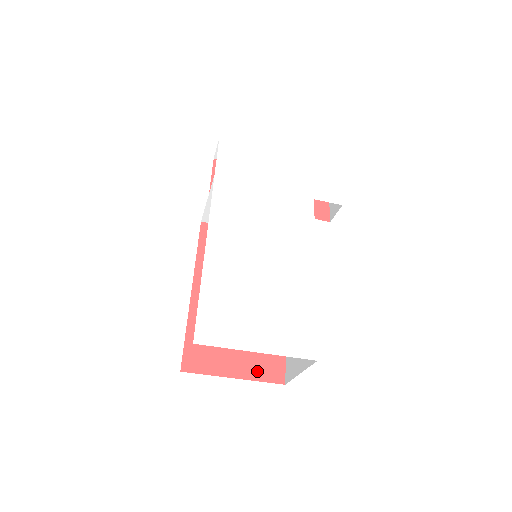
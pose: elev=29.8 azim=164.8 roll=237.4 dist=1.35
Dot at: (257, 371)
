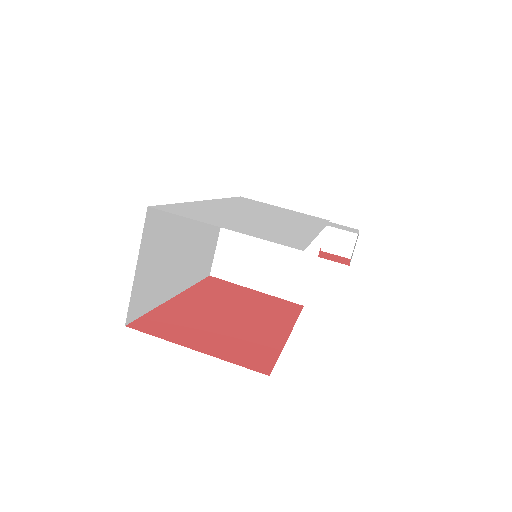
Dot at: (231, 355)
